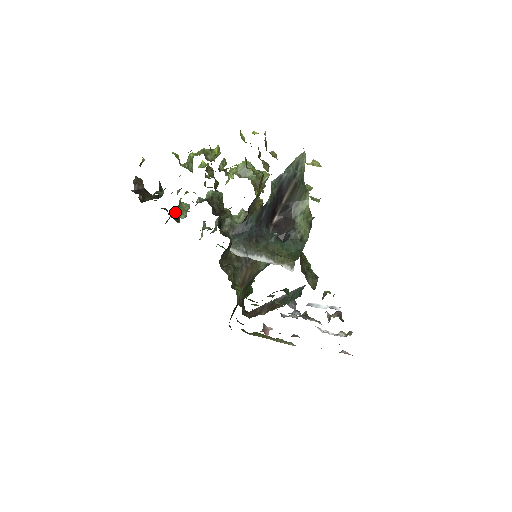
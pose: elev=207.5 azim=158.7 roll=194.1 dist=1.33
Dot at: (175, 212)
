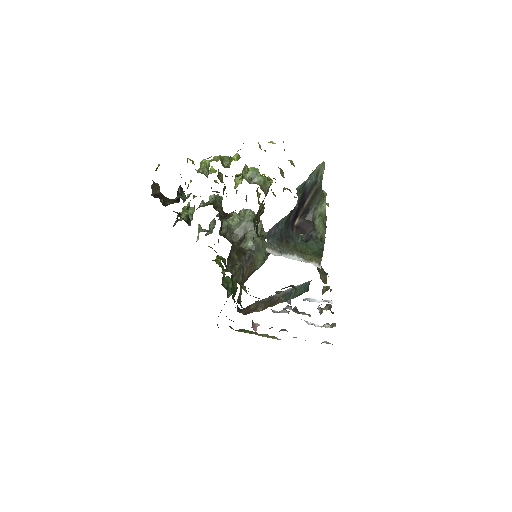
Dot at: (184, 215)
